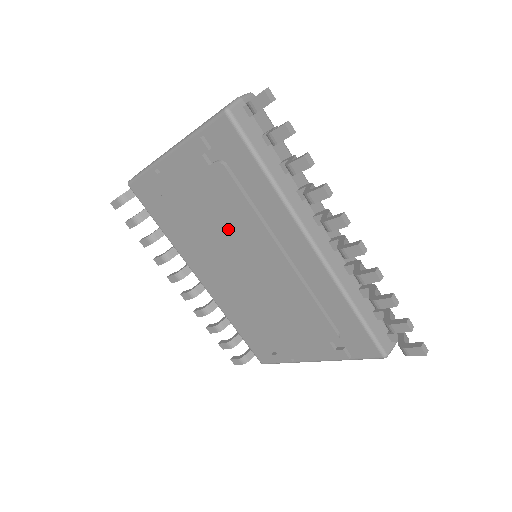
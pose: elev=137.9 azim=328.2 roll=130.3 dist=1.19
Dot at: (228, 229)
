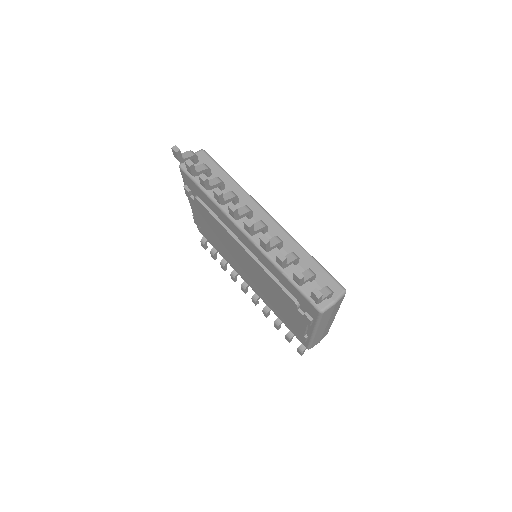
Dot at: (224, 239)
